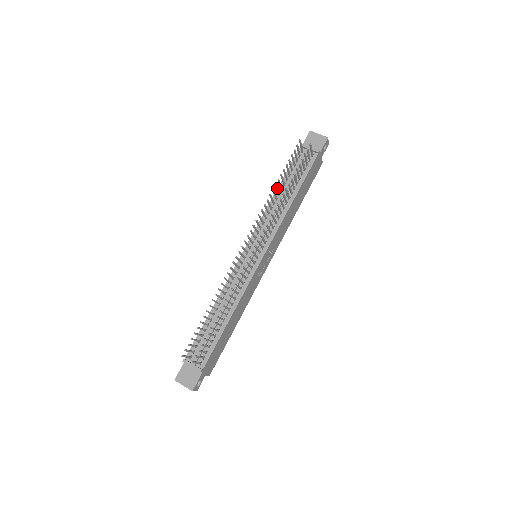
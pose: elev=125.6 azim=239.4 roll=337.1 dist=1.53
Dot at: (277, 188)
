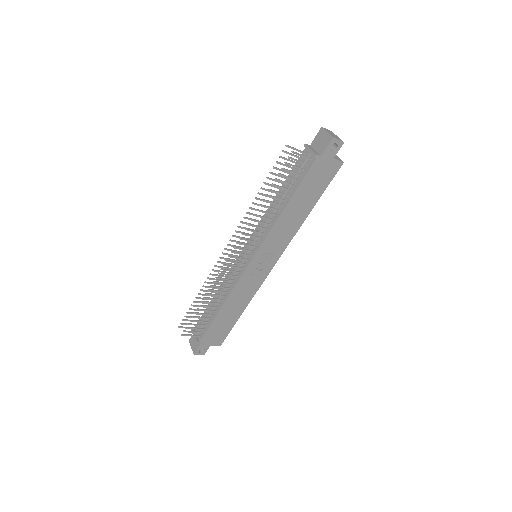
Dot at: (265, 195)
